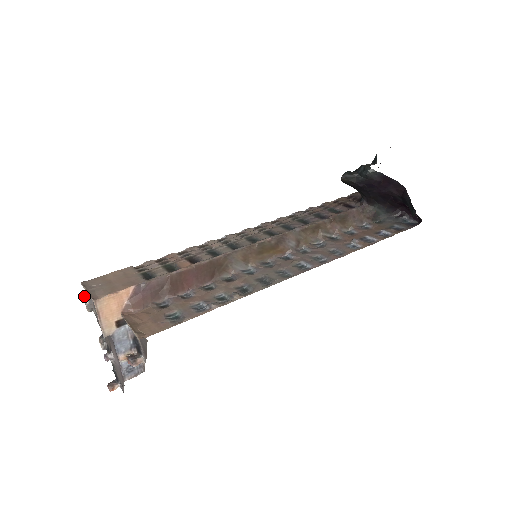
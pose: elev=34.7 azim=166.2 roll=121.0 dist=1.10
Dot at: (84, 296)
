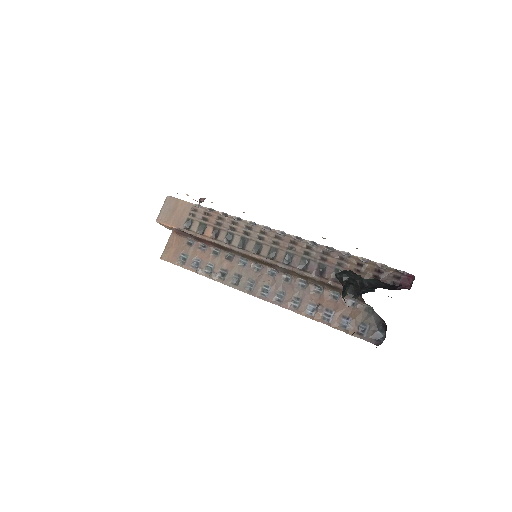
Dot at: occluded
